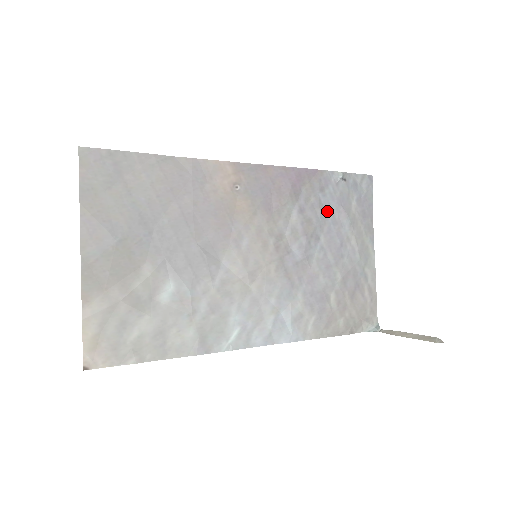
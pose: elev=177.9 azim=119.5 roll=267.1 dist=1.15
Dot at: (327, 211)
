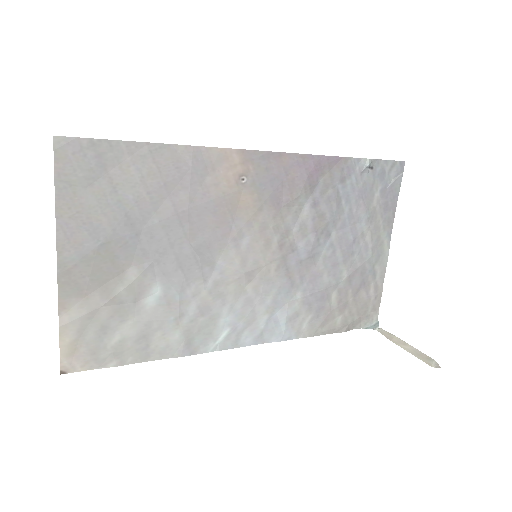
Dot at: (344, 204)
